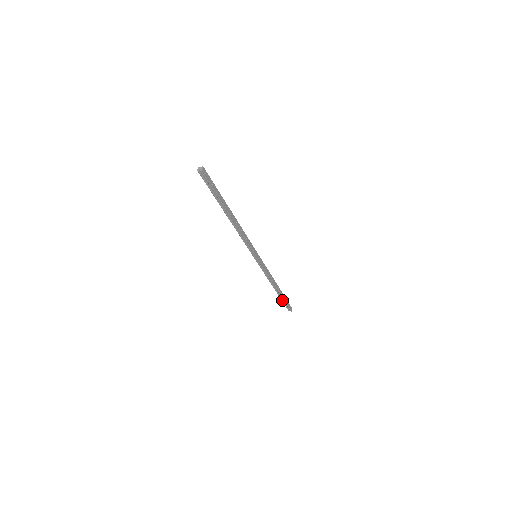
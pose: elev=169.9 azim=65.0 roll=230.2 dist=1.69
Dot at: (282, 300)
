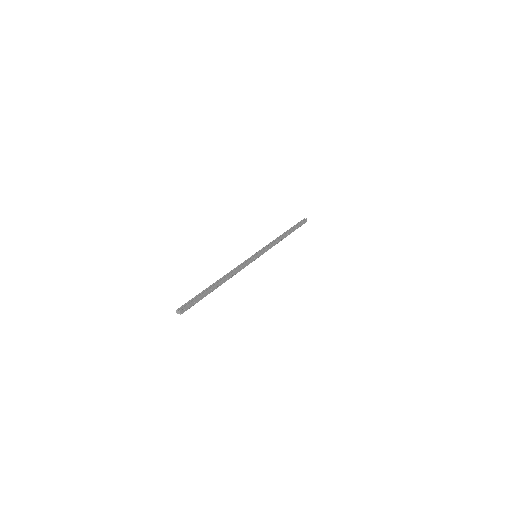
Dot at: occluded
